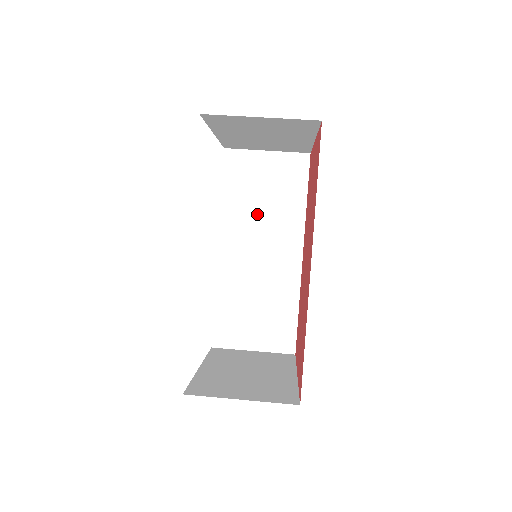
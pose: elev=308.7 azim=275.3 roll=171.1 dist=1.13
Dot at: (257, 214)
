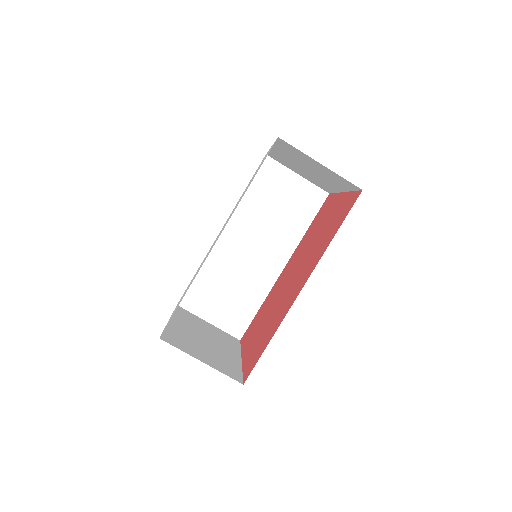
Dot at: (265, 219)
